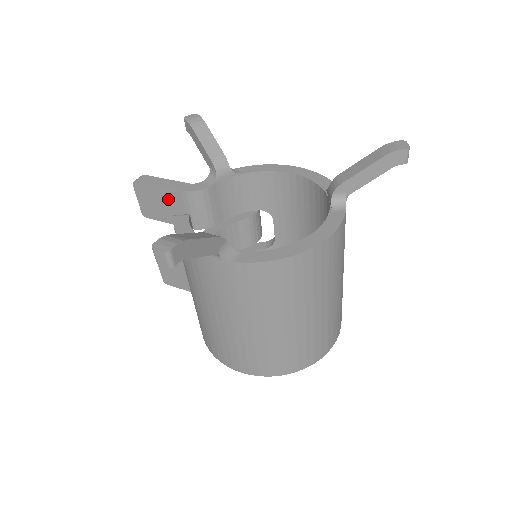
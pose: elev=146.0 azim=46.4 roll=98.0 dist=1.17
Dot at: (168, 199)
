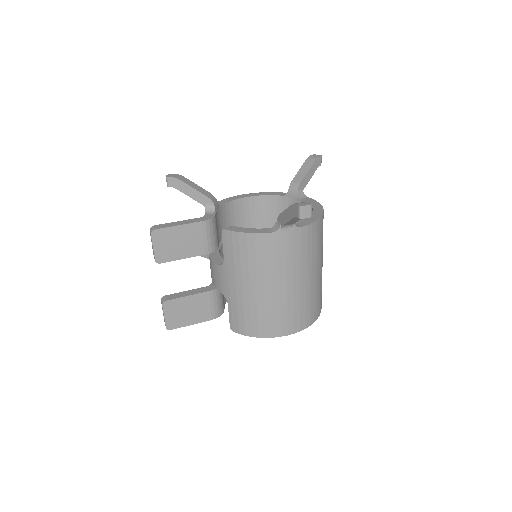
Dot at: (187, 234)
